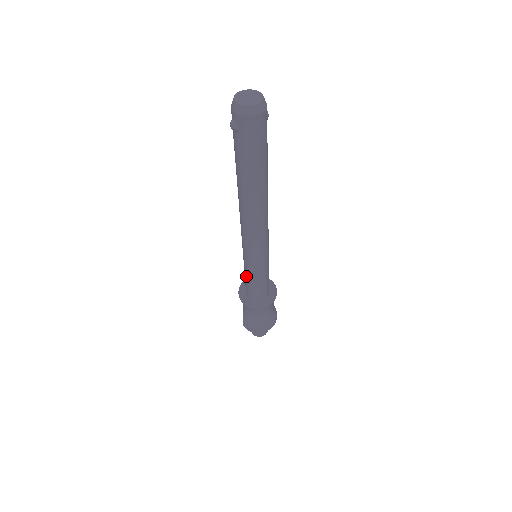
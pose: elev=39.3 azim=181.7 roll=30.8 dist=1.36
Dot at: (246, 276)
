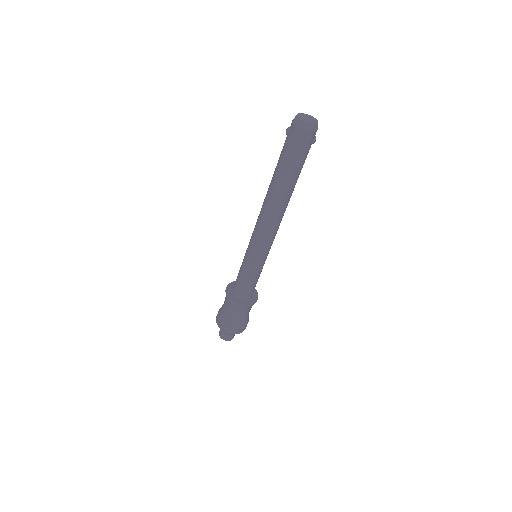
Dot at: (240, 268)
